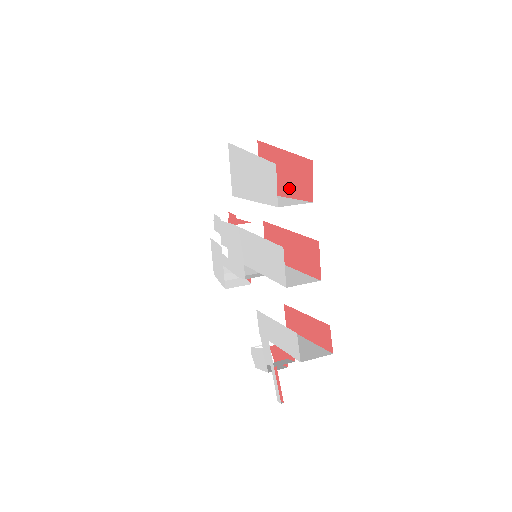
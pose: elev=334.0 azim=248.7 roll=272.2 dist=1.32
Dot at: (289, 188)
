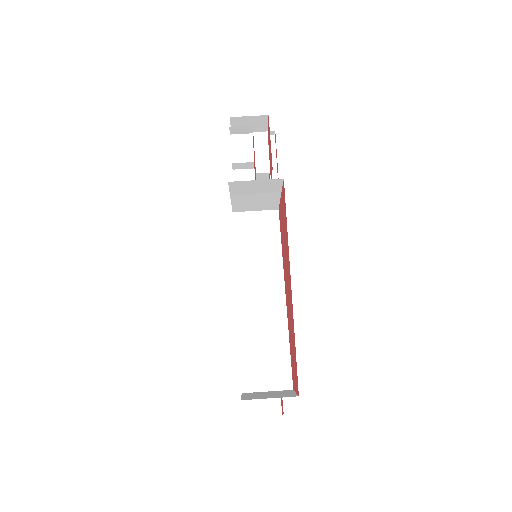
Dot at: (288, 315)
